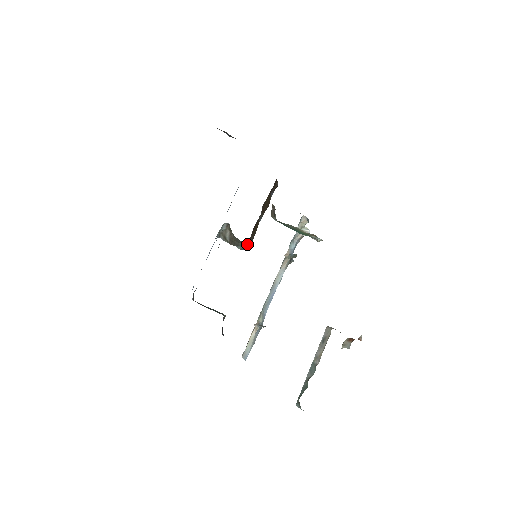
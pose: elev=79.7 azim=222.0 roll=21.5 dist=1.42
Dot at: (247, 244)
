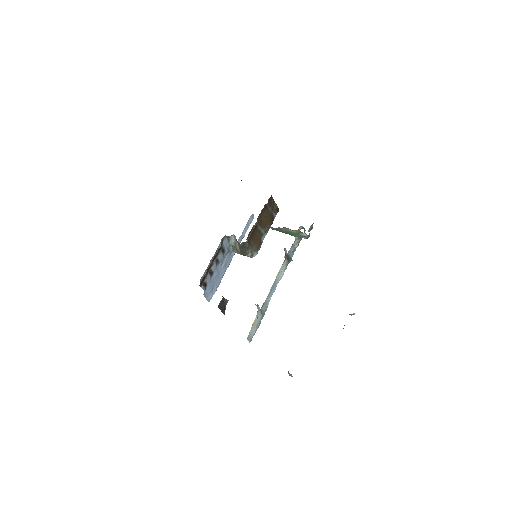
Dot at: (253, 251)
